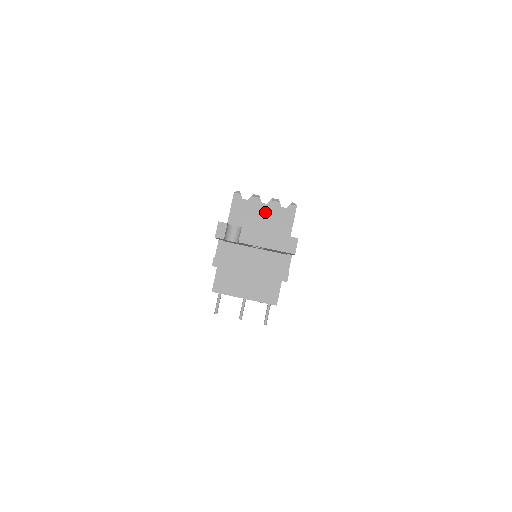
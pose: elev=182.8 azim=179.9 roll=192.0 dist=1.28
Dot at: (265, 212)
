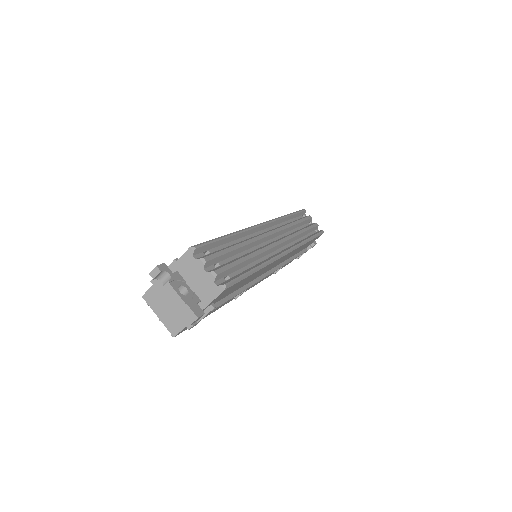
Dot at: (202, 276)
